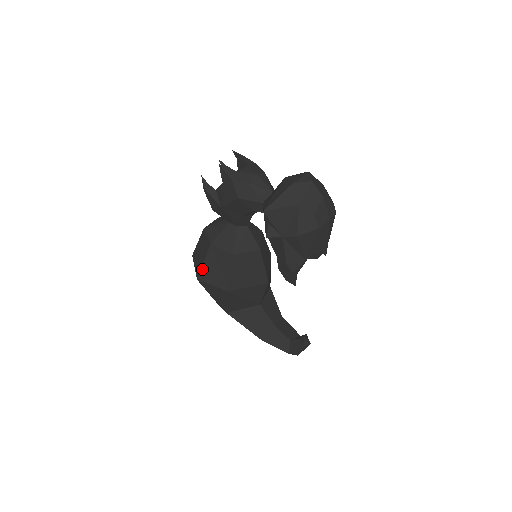
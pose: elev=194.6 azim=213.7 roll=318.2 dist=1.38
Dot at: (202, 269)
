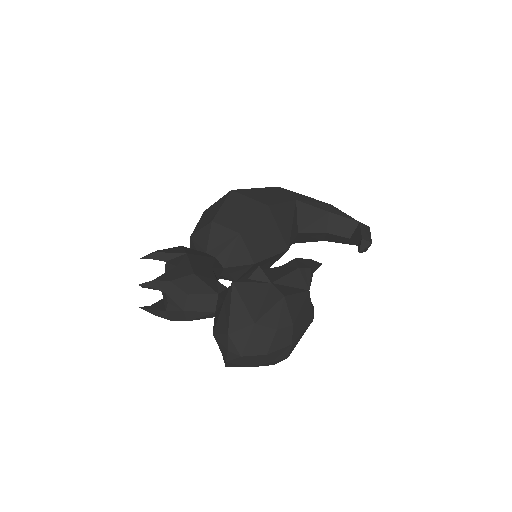
Dot at: occluded
